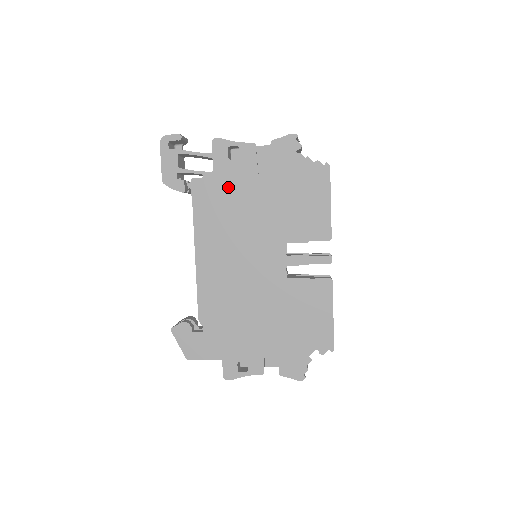
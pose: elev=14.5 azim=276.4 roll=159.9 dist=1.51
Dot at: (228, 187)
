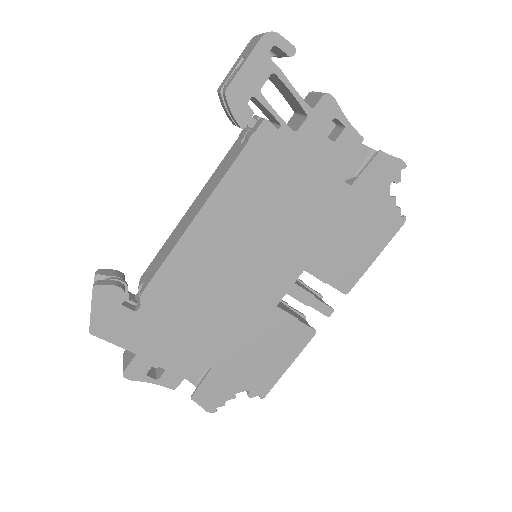
Dot at: (297, 165)
